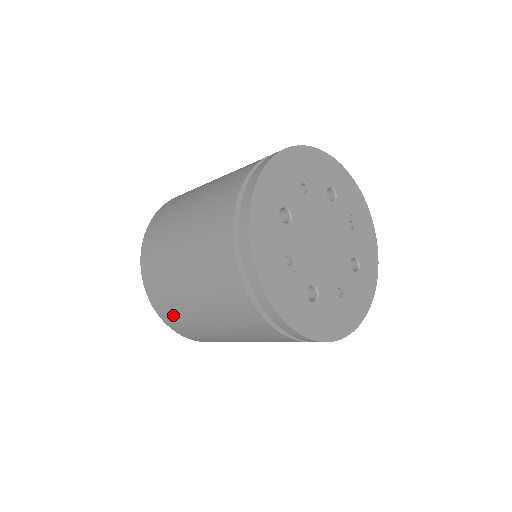
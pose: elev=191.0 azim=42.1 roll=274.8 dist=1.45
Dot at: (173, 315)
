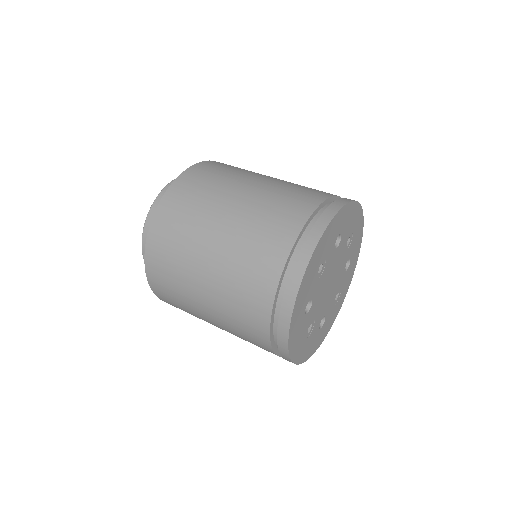
Dot at: occluded
